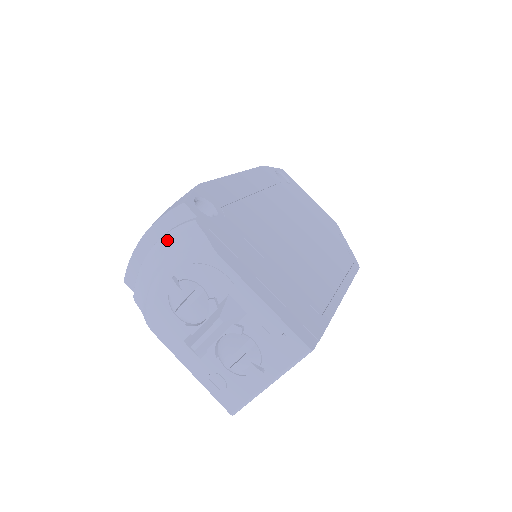
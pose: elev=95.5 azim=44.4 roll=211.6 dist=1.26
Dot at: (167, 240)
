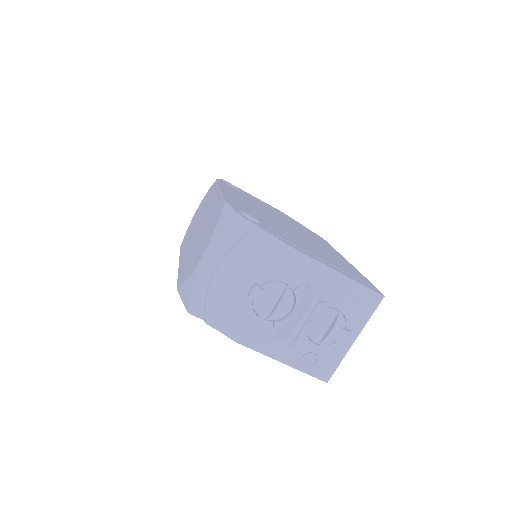
Dot at: (236, 255)
